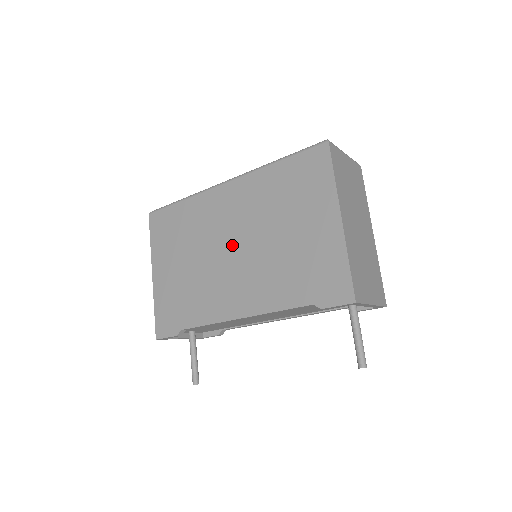
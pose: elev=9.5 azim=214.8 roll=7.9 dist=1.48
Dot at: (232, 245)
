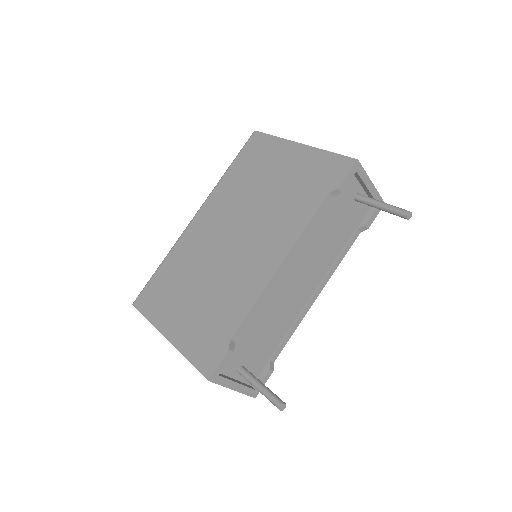
Dot at: (231, 237)
